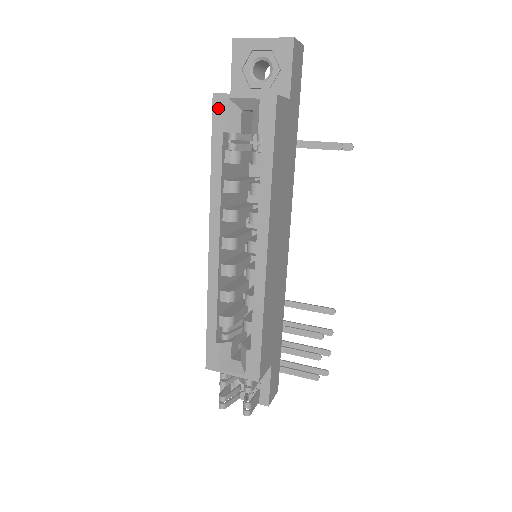
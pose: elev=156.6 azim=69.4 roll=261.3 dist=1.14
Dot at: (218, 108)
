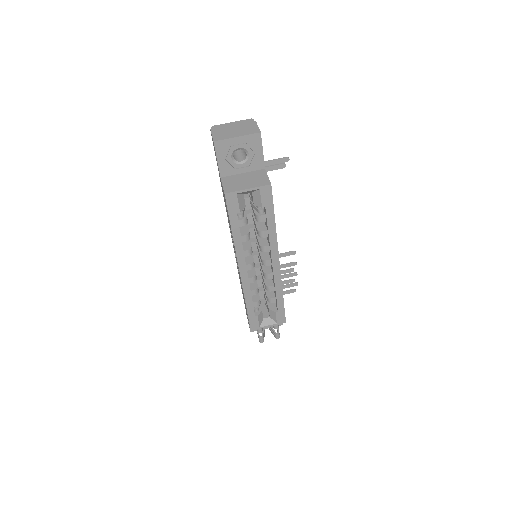
Dot at: (230, 201)
